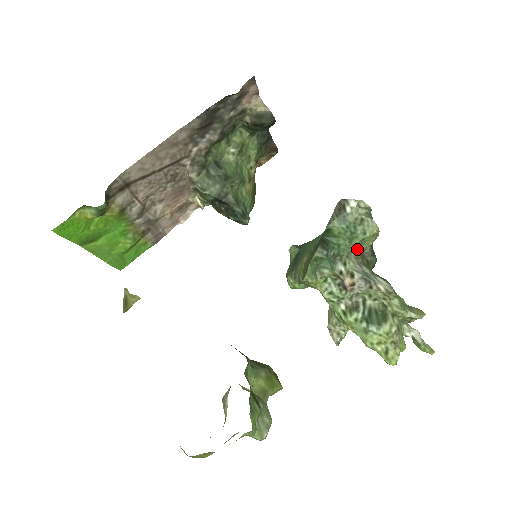
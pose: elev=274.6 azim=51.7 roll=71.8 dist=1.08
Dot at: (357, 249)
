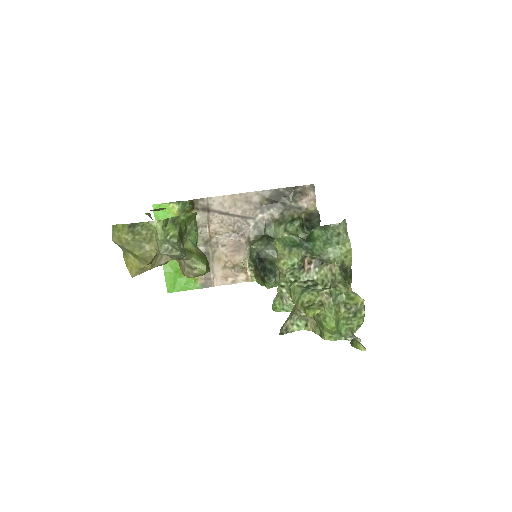
Dot at: (330, 260)
